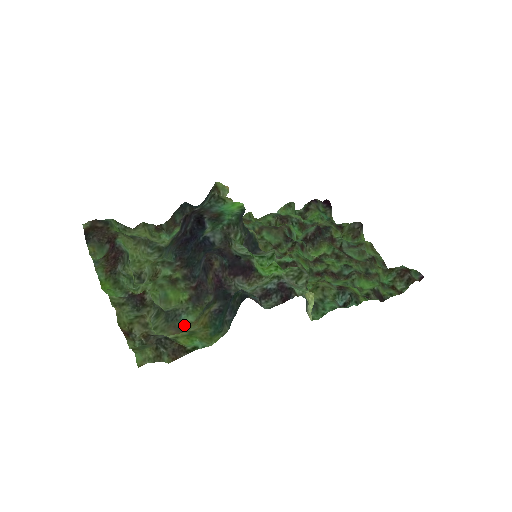
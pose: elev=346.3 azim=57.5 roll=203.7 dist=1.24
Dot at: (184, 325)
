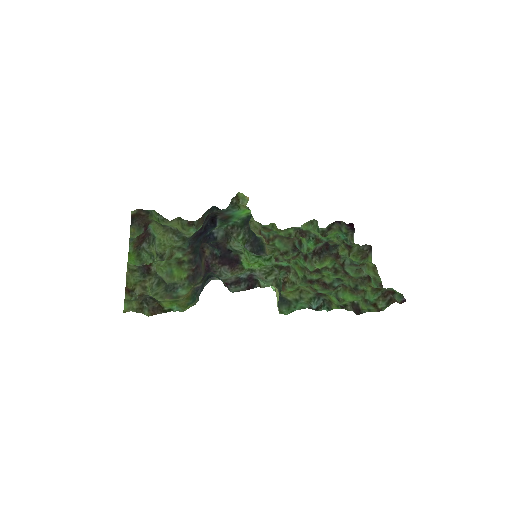
Dot at: (177, 296)
